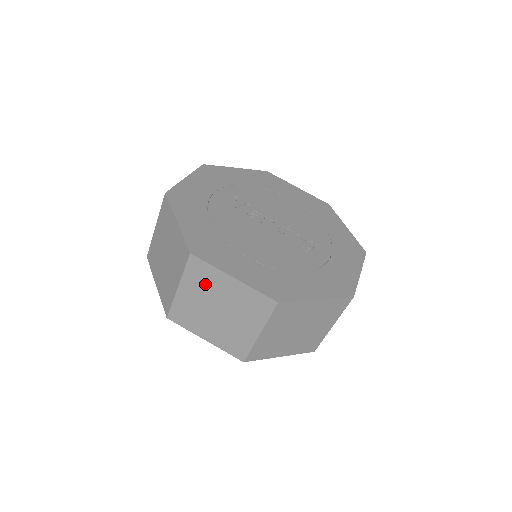
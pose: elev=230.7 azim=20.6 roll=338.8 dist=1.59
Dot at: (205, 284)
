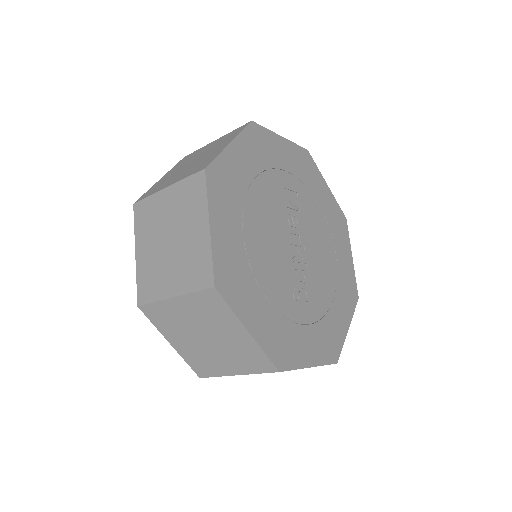
Dot at: (186, 207)
